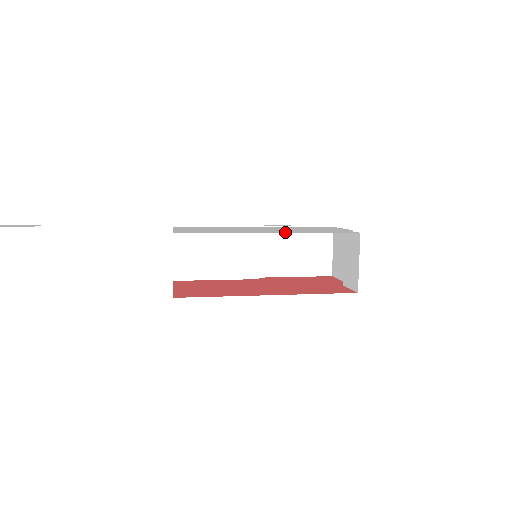
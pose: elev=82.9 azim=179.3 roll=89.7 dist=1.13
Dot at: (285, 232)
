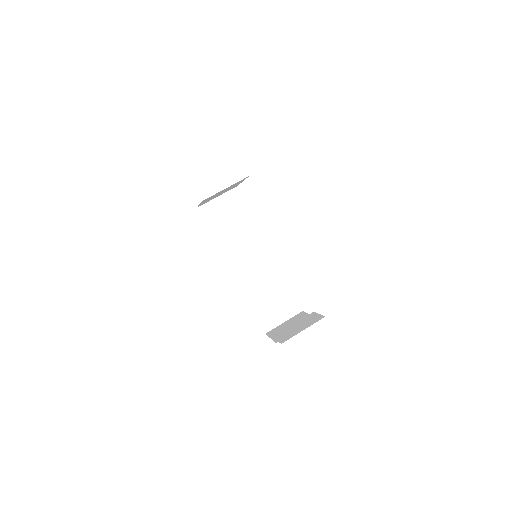
Dot at: occluded
